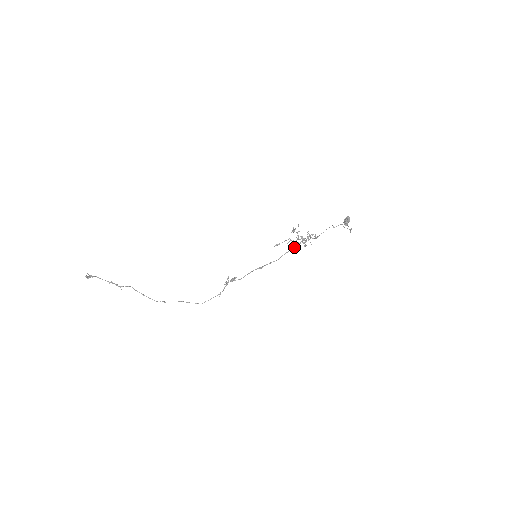
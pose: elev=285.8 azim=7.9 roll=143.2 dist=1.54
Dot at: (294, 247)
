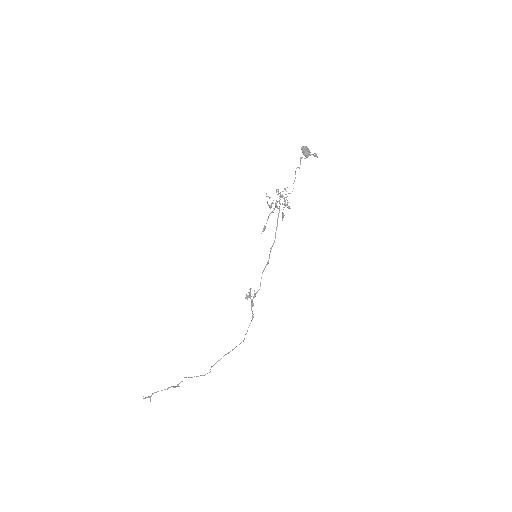
Dot at: (278, 217)
